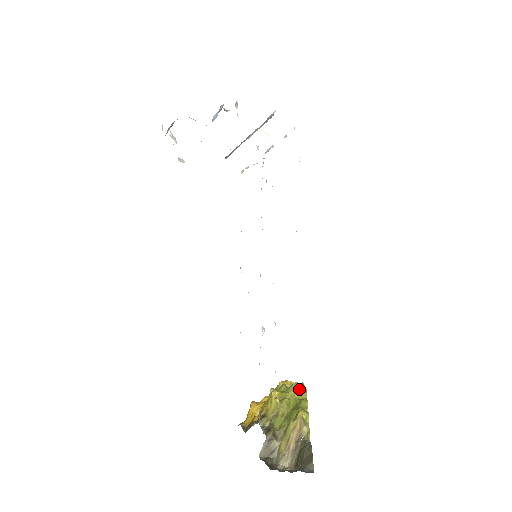
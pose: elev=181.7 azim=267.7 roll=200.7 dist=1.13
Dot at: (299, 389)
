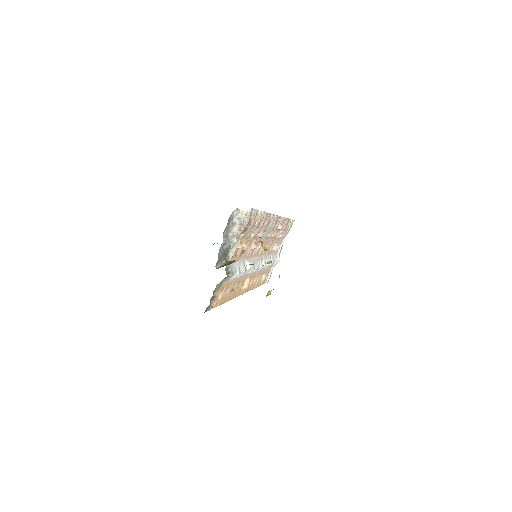
Dot at: (269, 261)
